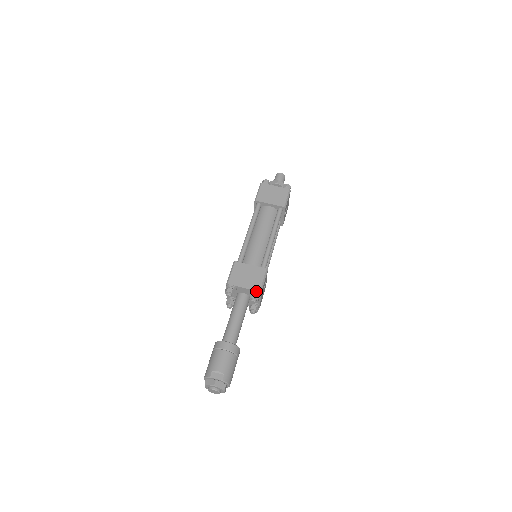
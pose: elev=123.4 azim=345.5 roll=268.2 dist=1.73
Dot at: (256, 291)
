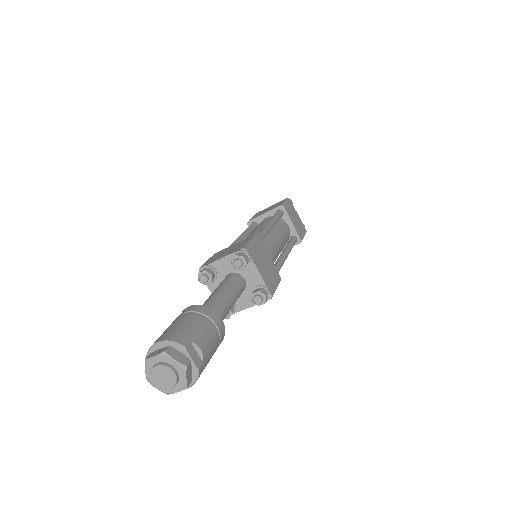
Dot at: (270, 291)
